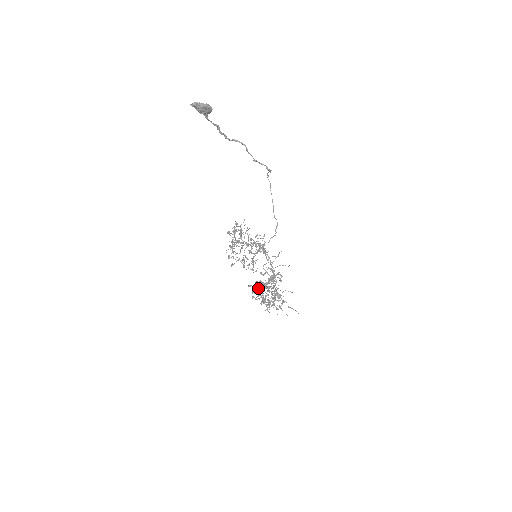
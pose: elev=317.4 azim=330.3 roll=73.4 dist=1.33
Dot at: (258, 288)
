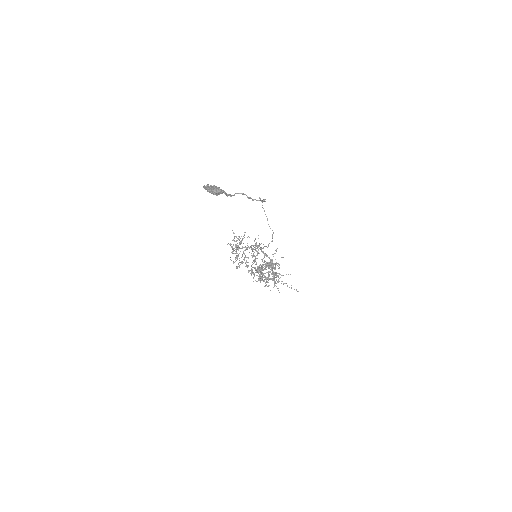
Dot at: (256, 271)
